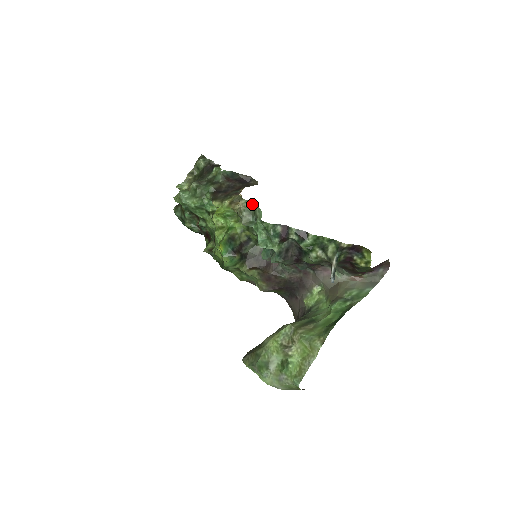
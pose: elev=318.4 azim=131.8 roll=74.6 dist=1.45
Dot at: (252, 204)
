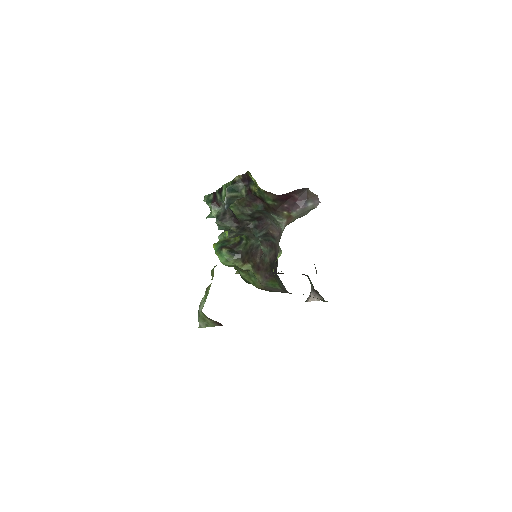
Dot at: occluded
